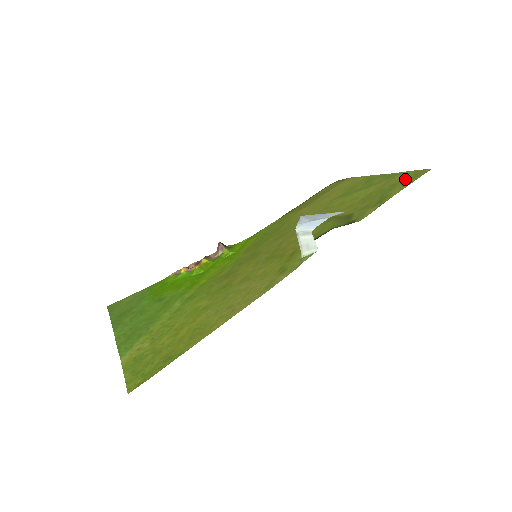
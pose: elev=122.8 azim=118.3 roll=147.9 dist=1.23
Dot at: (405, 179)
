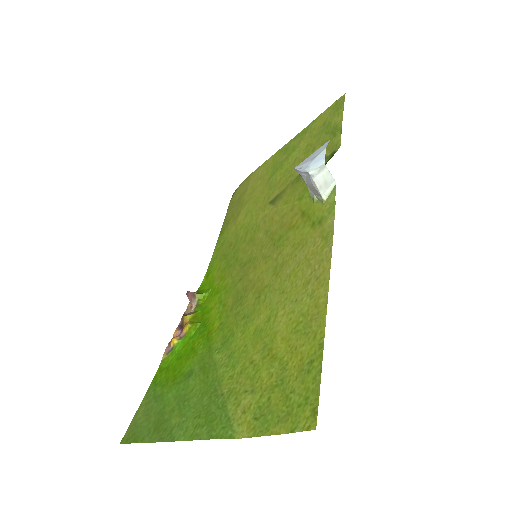
Dot at: (330, 114)
